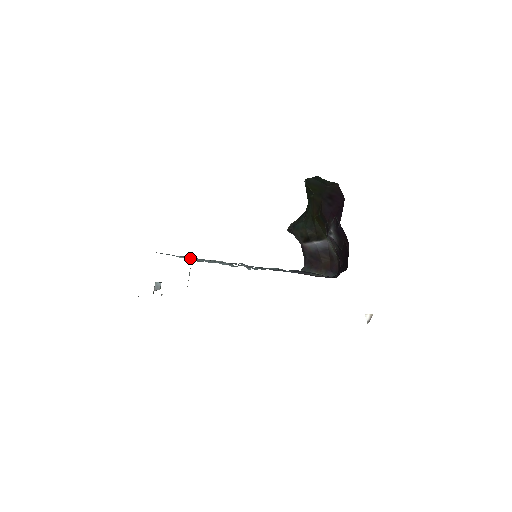
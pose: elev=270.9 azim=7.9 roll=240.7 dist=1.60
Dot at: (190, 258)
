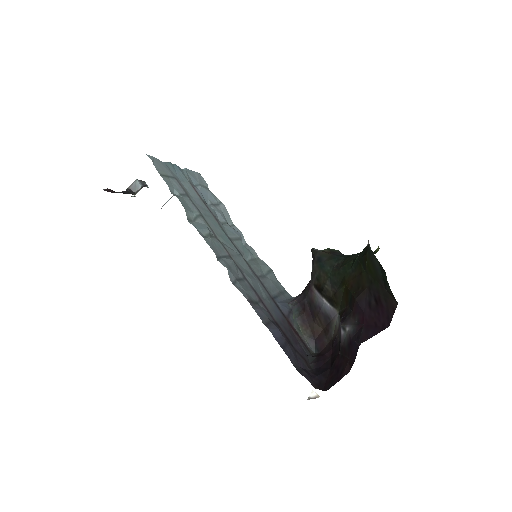
Dot at: (193, 178)
